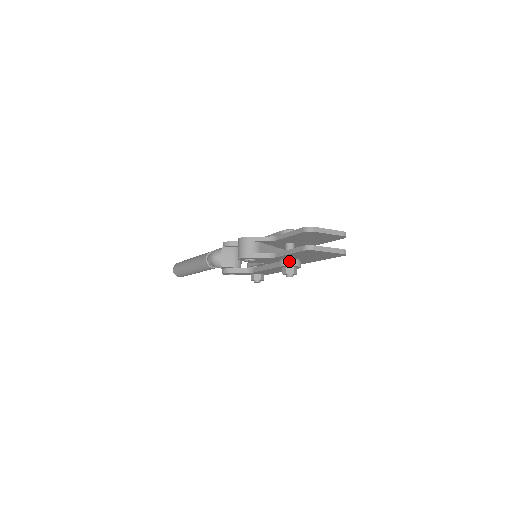
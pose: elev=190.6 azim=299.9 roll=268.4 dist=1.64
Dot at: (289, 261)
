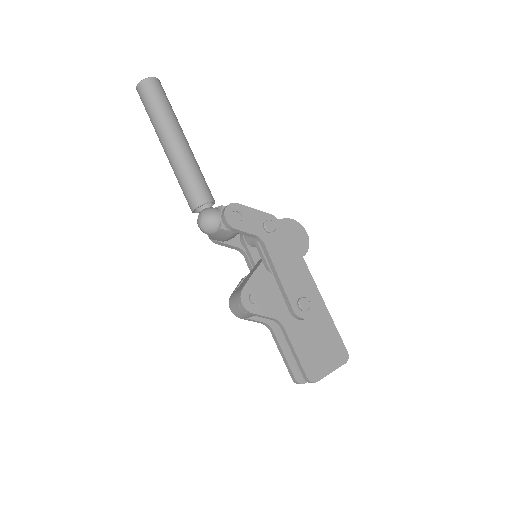
Dot at: occluded
